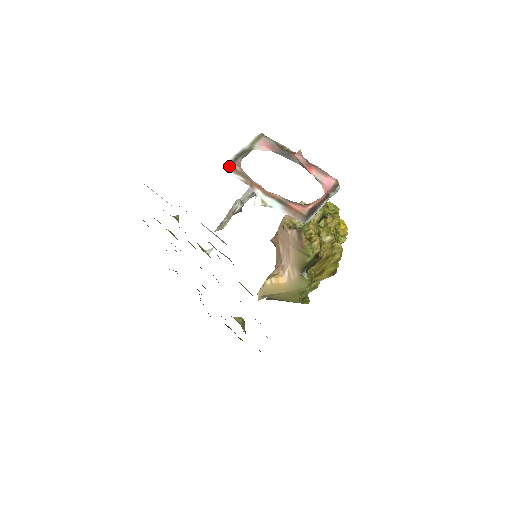
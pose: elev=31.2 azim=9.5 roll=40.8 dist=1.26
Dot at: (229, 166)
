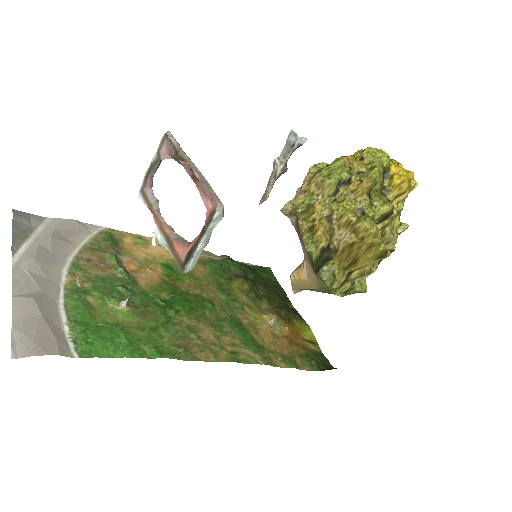
Dot at: (142, 189)
